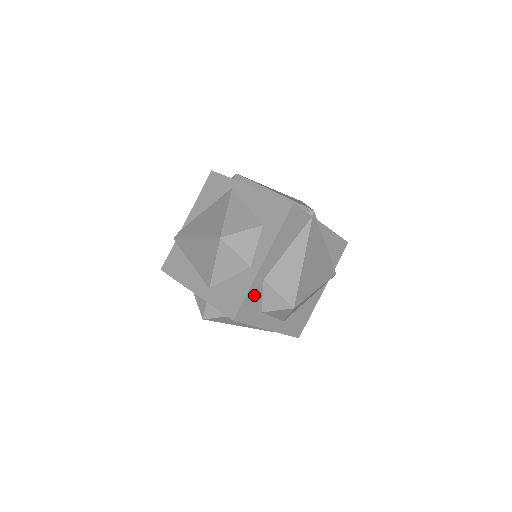
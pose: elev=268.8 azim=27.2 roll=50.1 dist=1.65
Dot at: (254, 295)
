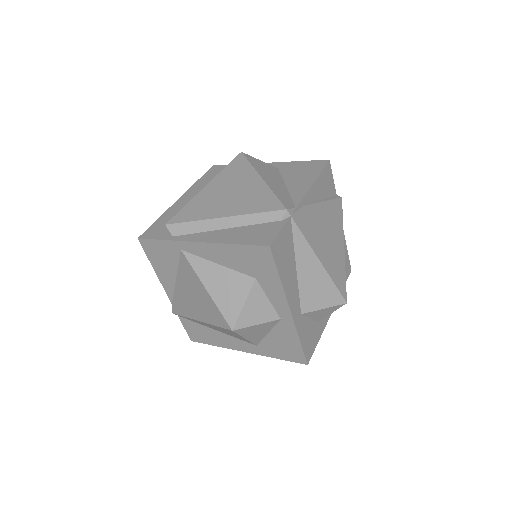
Dot at: (305, 331)
